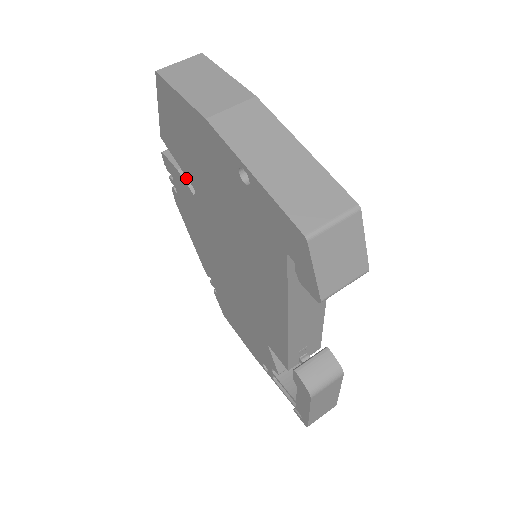
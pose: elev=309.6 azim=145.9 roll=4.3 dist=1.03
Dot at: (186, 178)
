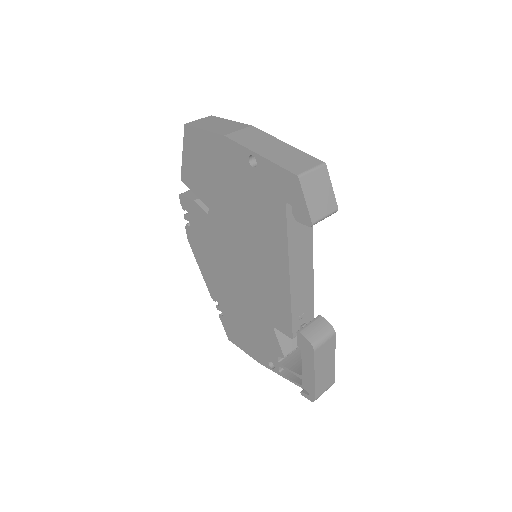
Dot at: (200, 205)
